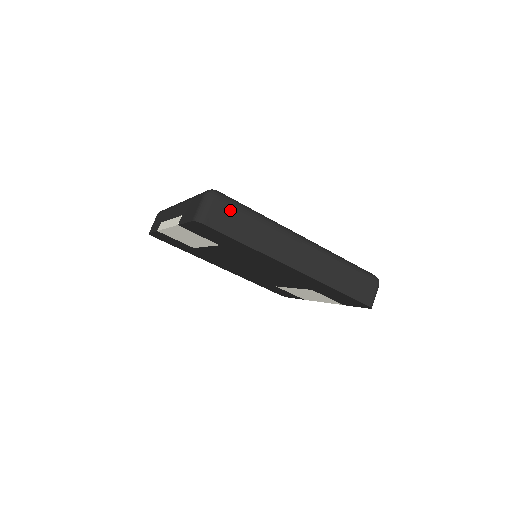
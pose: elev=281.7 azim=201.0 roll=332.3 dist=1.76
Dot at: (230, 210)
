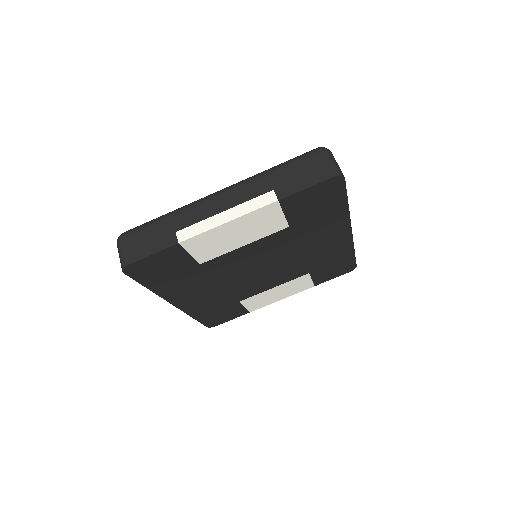
Dot at: occluded
